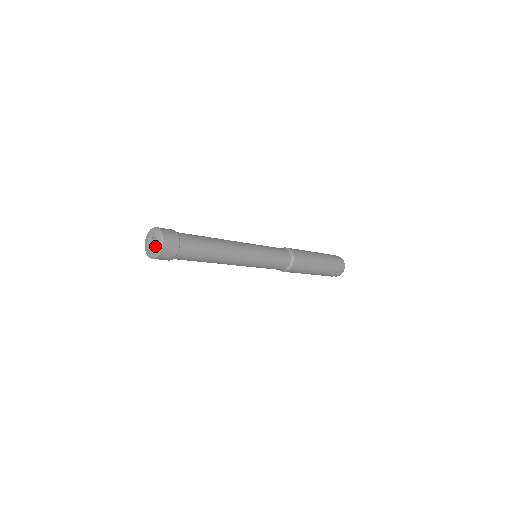
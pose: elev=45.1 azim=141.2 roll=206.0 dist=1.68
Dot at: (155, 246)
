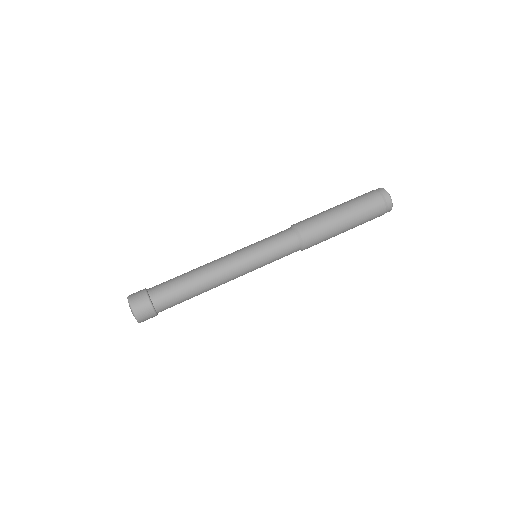
Dot at: occluded
